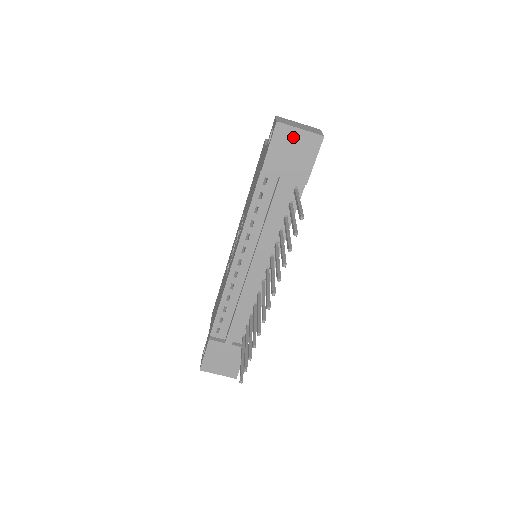
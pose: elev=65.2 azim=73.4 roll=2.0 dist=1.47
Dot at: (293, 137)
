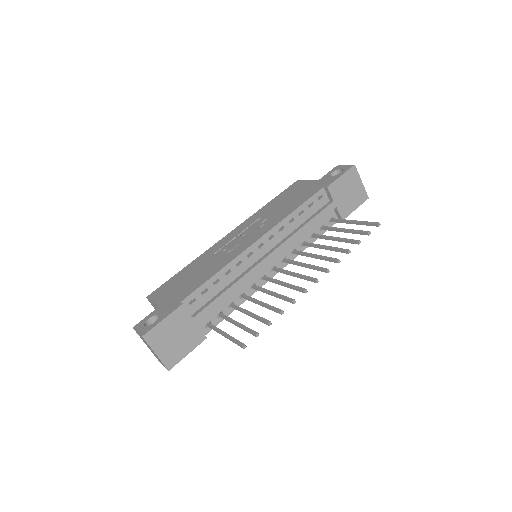
Dot at: (356, 183)
